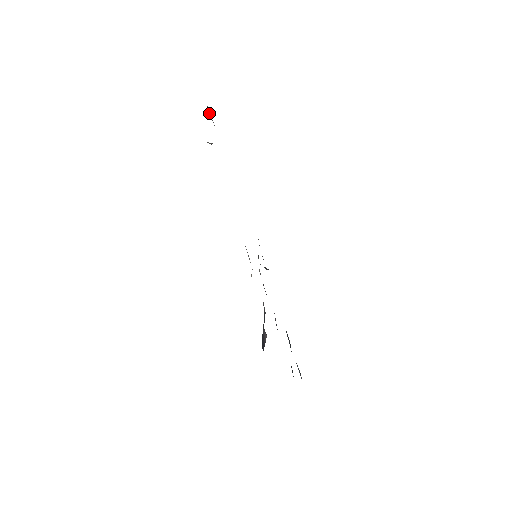
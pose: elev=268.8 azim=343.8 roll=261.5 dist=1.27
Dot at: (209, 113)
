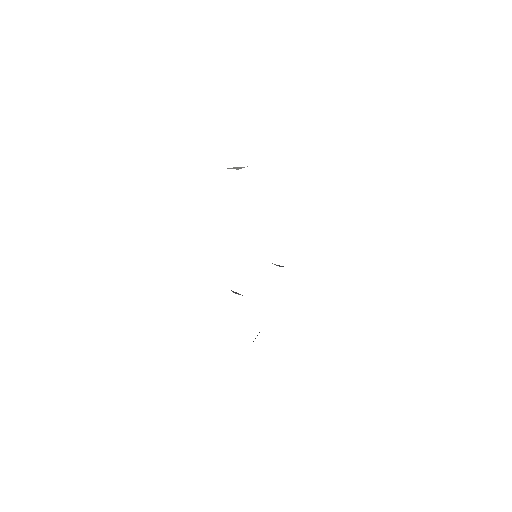
Dot at: occluded
